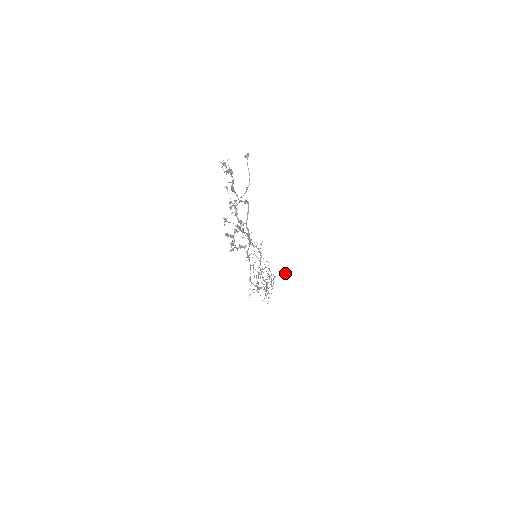
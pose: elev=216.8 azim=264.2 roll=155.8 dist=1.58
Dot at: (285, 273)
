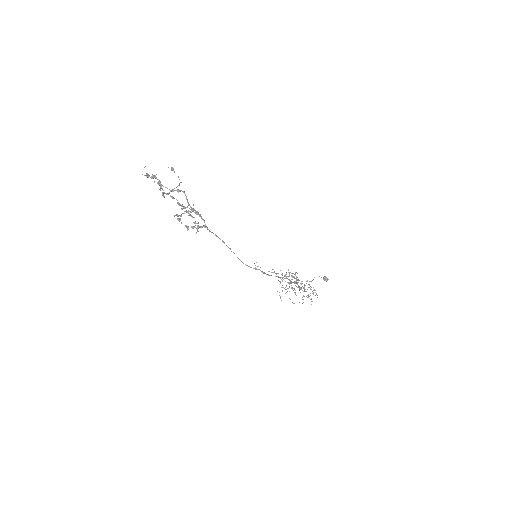
Dot at: (326, 280)
